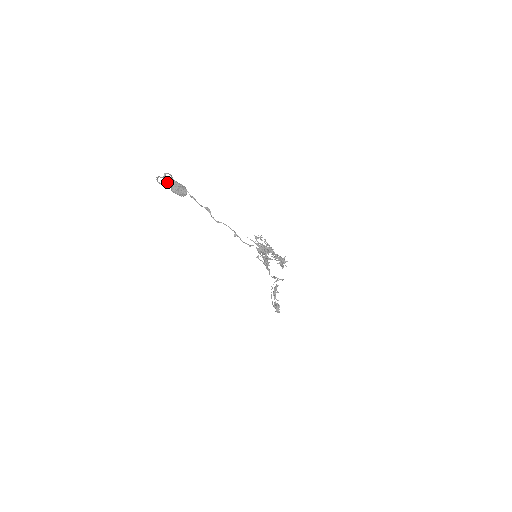
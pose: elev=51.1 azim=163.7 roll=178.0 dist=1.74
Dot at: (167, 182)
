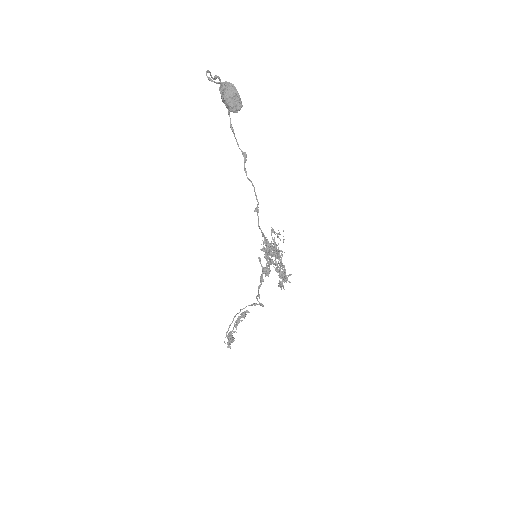
Dot at: (220, 82)
